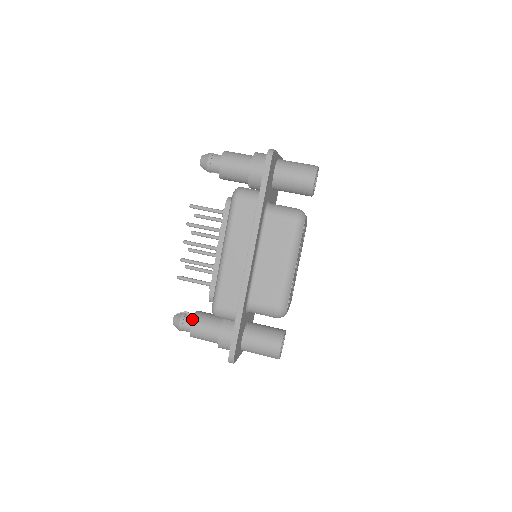
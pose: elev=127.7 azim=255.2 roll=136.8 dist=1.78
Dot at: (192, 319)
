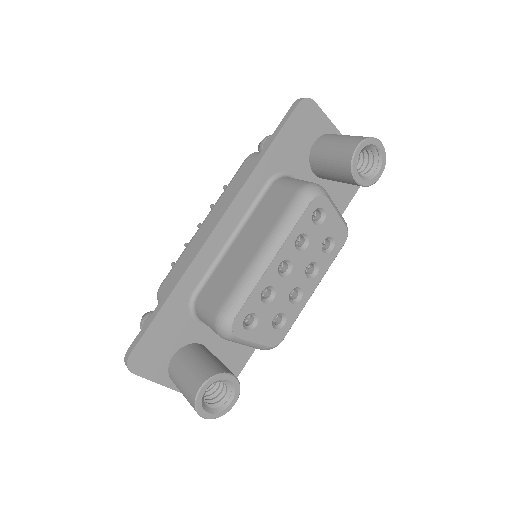
Dot at: occluded
